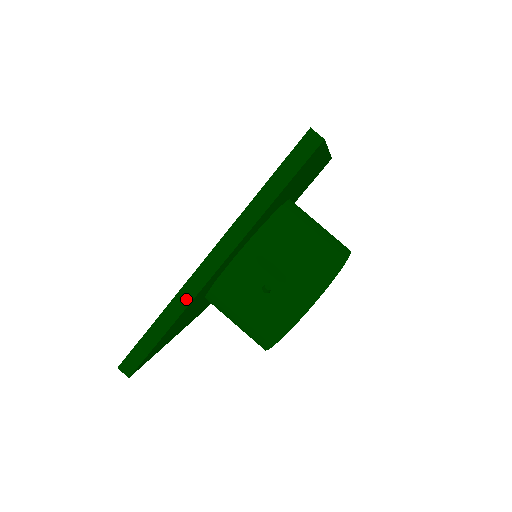
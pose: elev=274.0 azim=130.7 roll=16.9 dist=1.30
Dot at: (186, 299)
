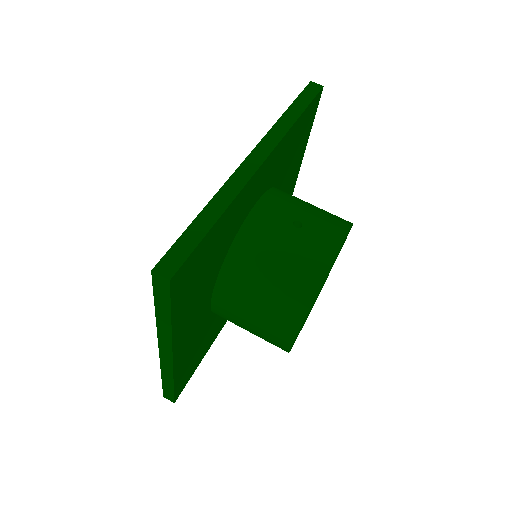
Dot at: (235, 188)
